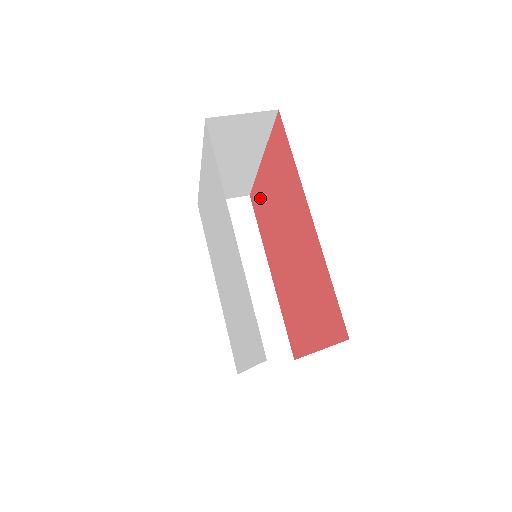
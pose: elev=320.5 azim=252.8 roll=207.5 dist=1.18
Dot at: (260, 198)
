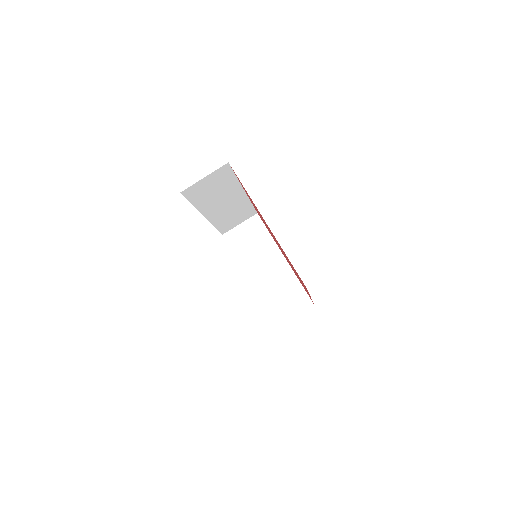
Dot at: (250, 198)
